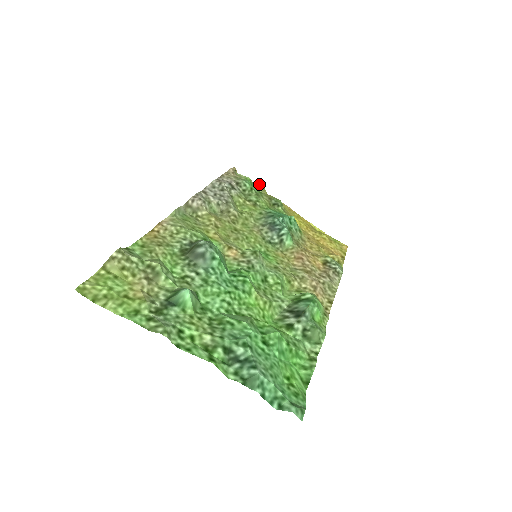
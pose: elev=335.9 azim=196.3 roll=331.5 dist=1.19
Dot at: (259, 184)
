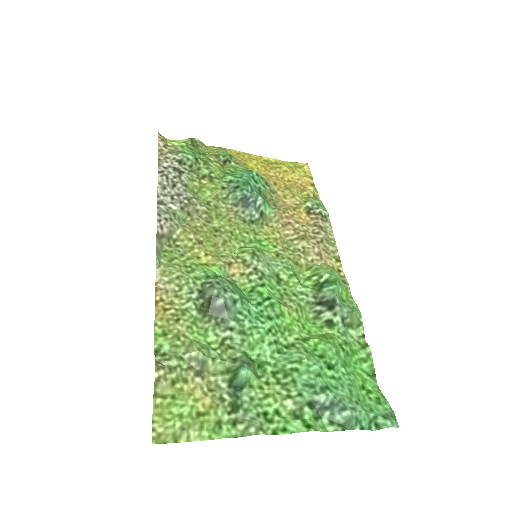
Dot at: (194, 140)
